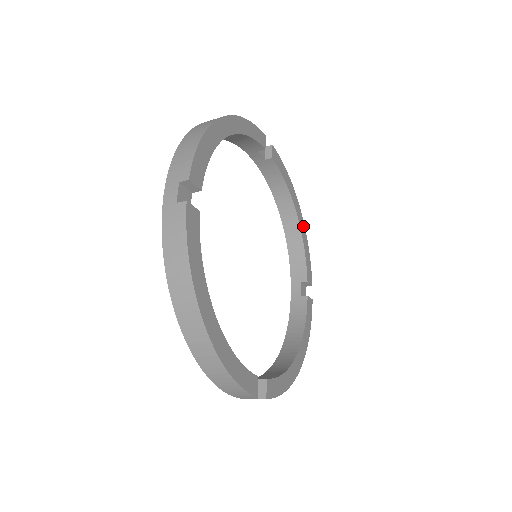
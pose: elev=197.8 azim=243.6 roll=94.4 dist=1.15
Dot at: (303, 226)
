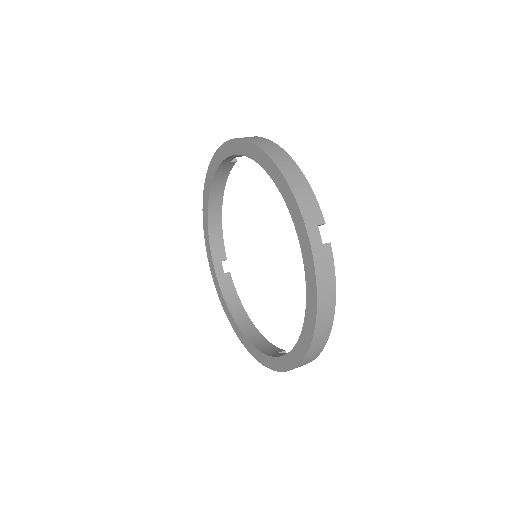
Dot at: occluded
